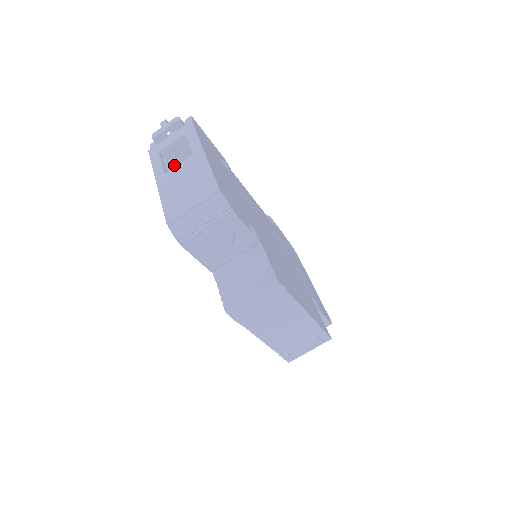
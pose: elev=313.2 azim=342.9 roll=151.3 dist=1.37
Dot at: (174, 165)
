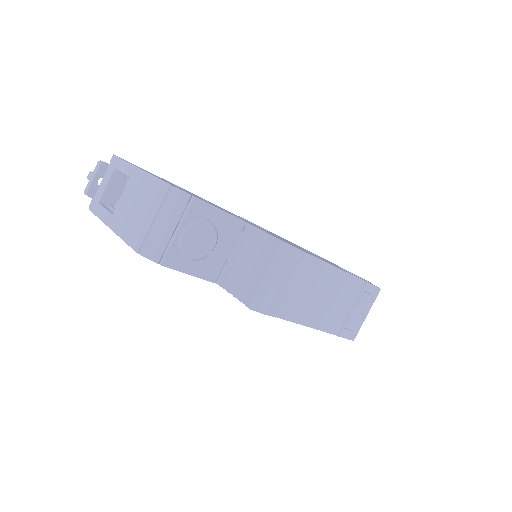
Dot at: occluded
